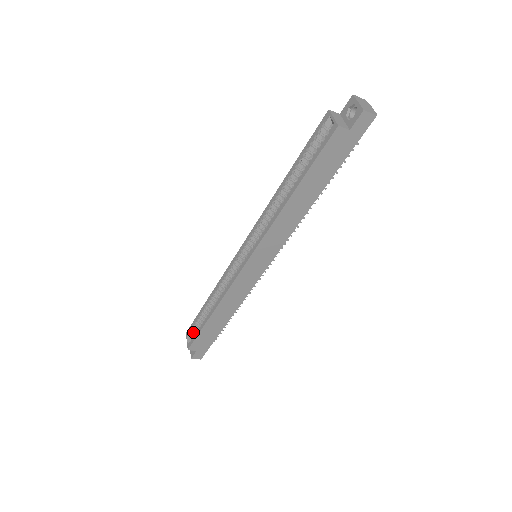
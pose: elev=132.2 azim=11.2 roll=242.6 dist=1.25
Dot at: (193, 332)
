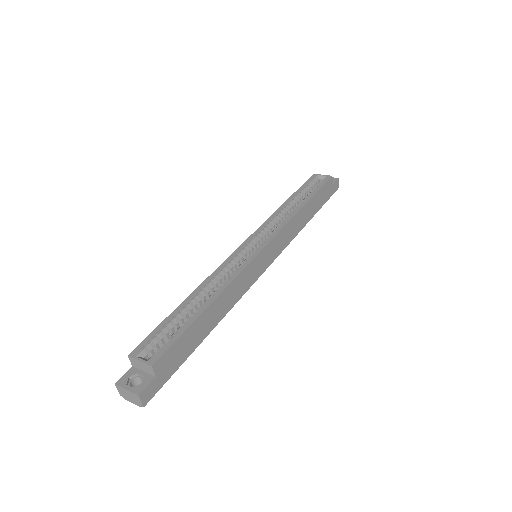
Dot at: (152, 347)
